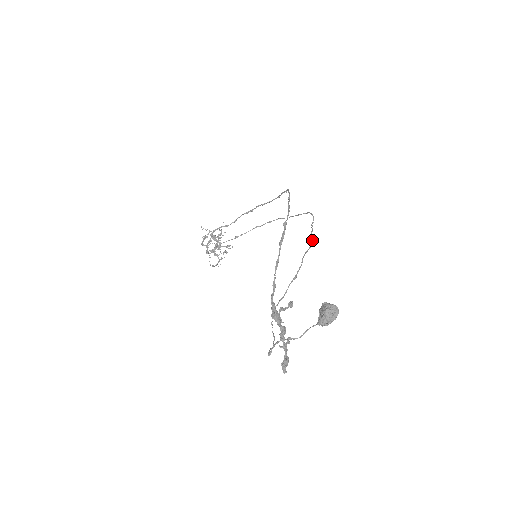
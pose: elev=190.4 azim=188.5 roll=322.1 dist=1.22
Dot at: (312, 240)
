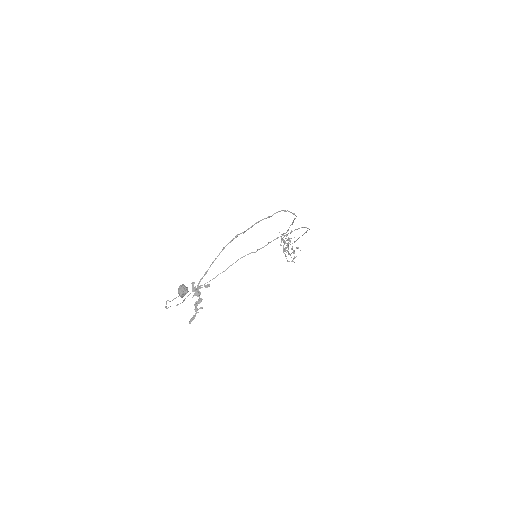
Dot at: (260, 248)
